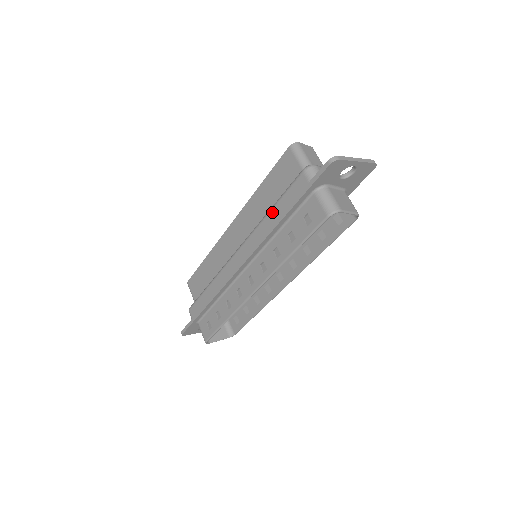
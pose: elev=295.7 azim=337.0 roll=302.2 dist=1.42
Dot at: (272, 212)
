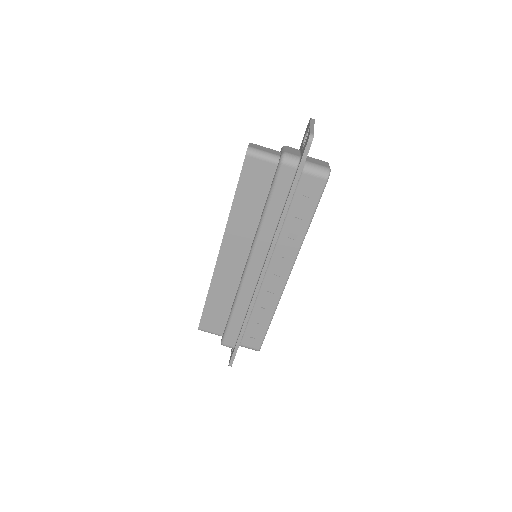
Dot at: (269, 212)
